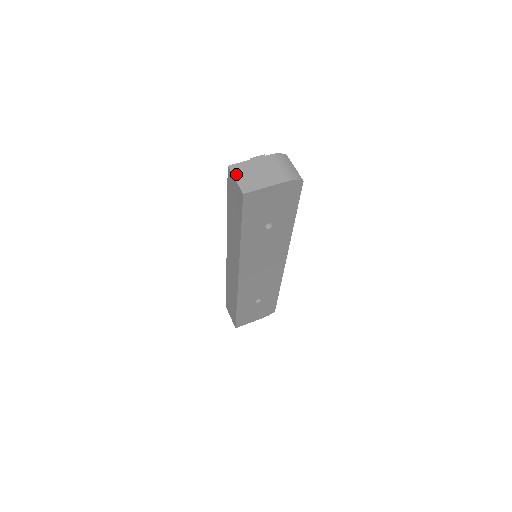
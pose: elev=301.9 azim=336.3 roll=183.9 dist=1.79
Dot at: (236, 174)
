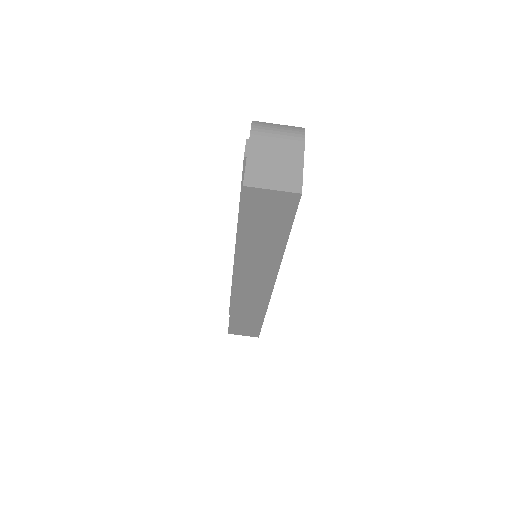
Dot at: (263, 184)
